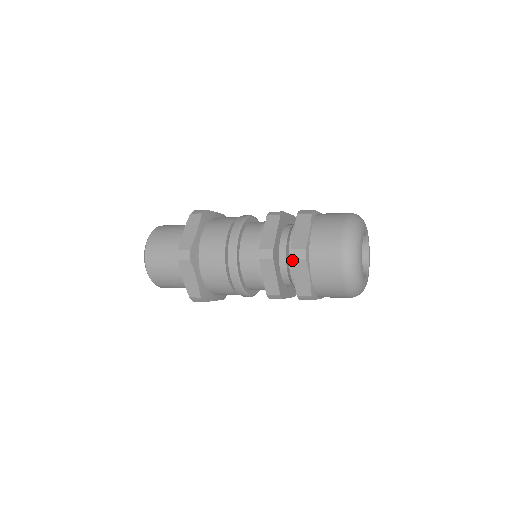
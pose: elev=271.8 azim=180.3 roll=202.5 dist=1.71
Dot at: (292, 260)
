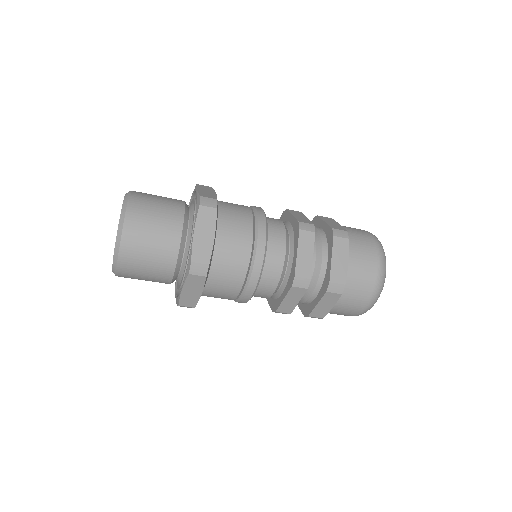
Dot at: (327, 293)
